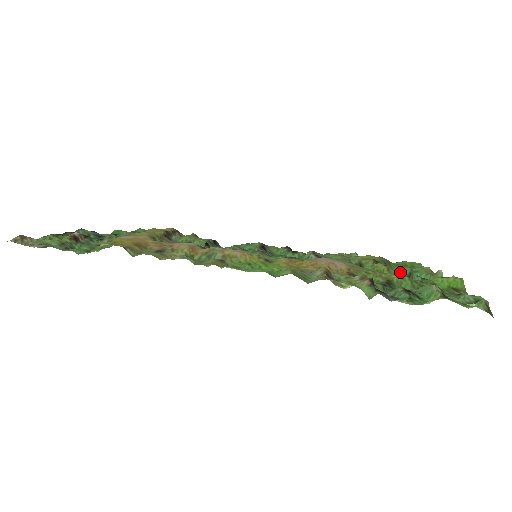
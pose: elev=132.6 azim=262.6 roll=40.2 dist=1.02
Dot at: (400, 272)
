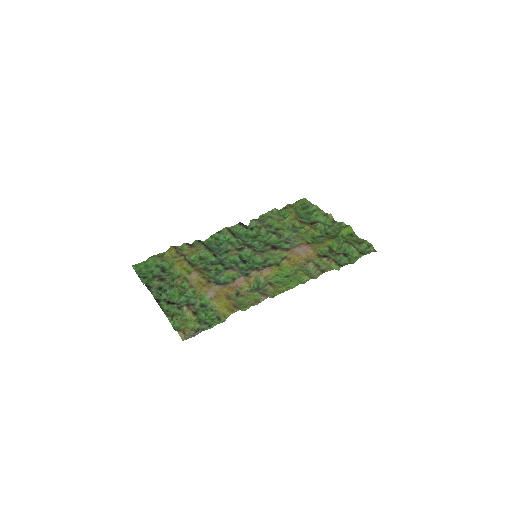
Dot at: (319, 228)
